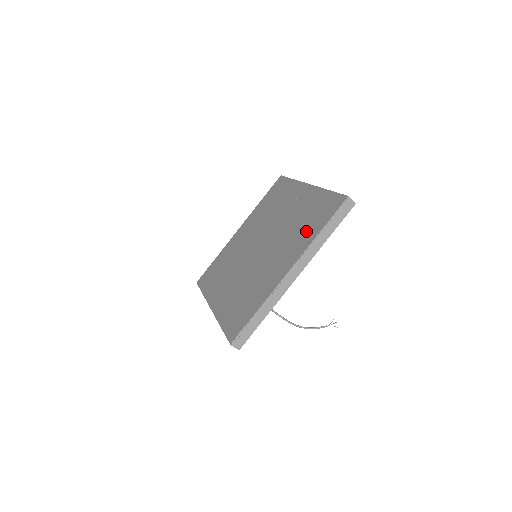
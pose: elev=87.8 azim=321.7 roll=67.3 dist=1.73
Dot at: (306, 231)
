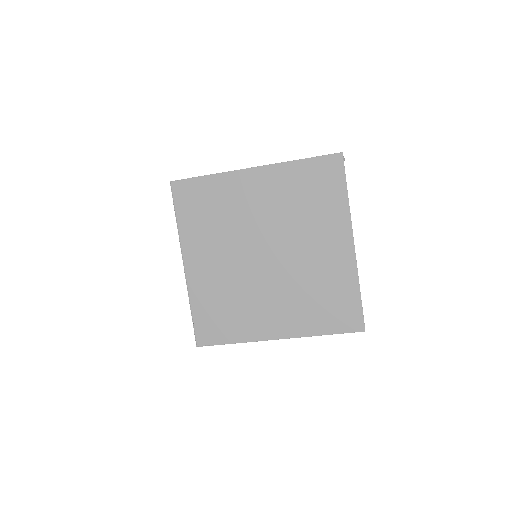
Dot at: (314, 315)
